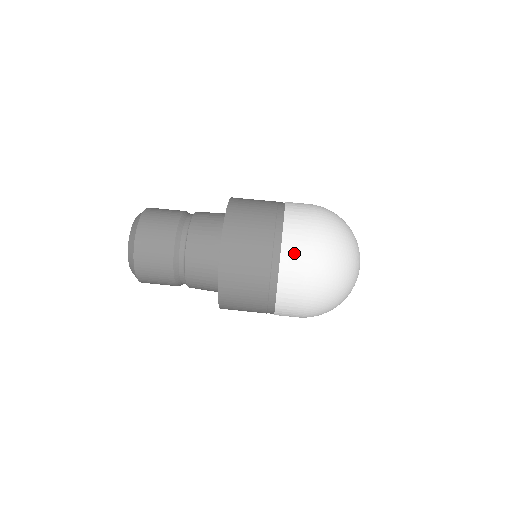
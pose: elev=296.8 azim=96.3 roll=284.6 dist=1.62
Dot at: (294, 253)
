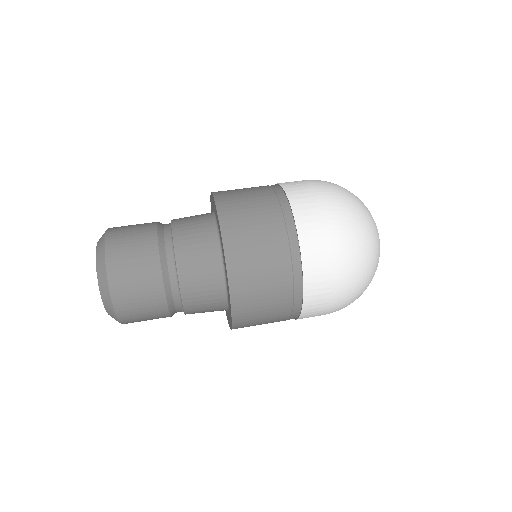
Dot at: (302, 194)
